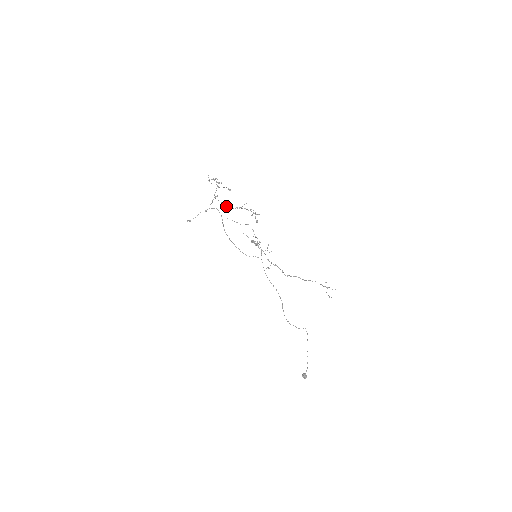
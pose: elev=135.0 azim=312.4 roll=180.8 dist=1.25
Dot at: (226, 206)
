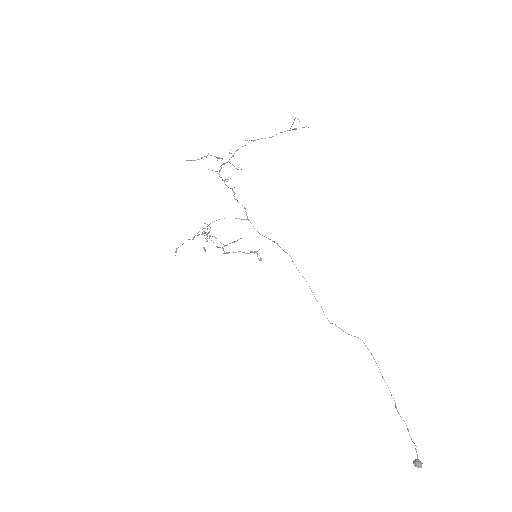
Dot at: occluded
